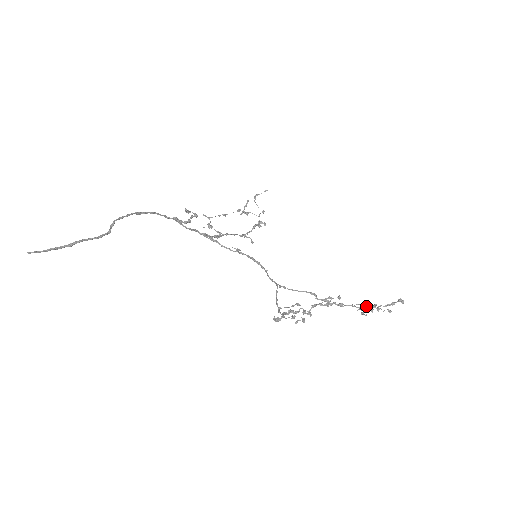
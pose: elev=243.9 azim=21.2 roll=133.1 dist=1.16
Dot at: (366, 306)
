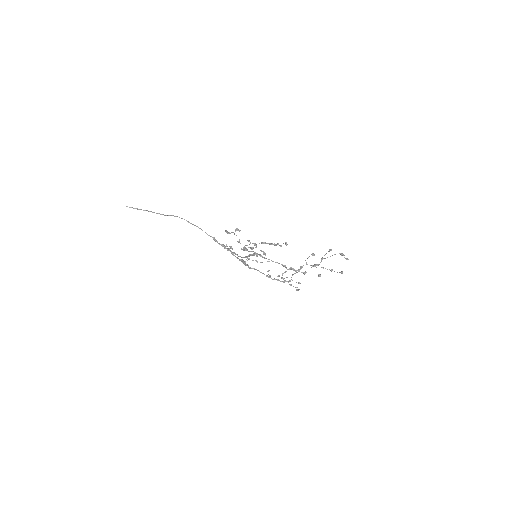
Dot at: (318, 264)
